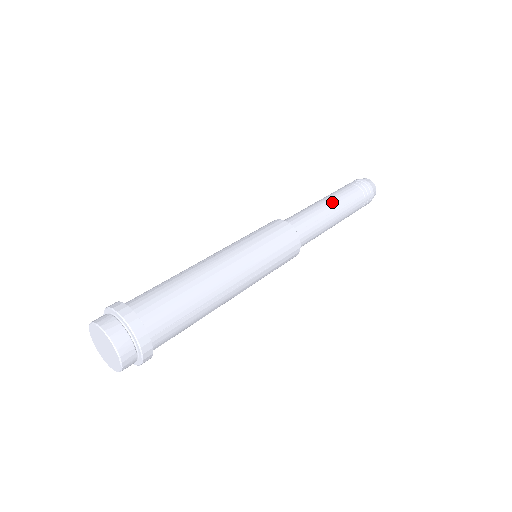
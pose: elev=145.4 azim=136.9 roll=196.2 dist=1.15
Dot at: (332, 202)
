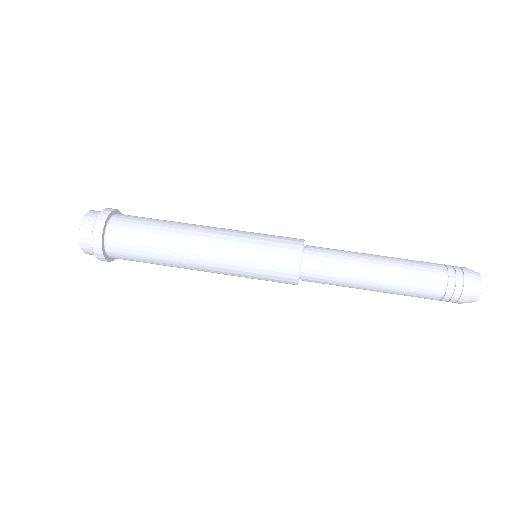
Dot at: (385, 262)
